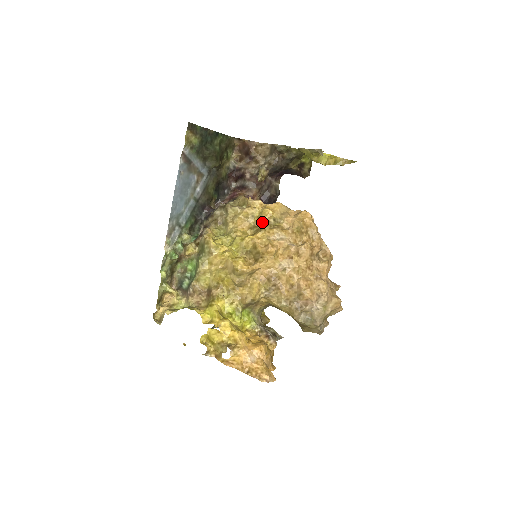
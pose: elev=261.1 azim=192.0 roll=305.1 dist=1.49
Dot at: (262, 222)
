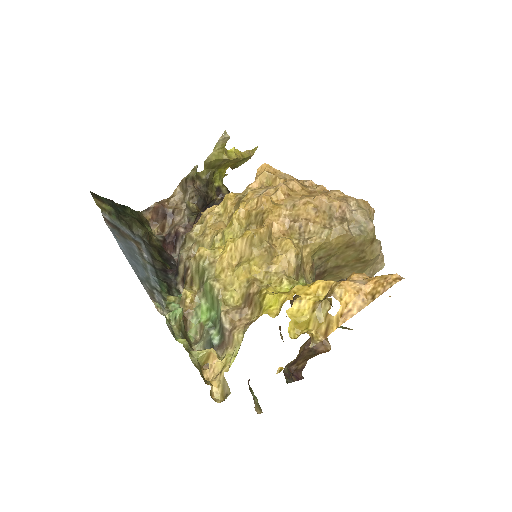
Dot at: (233, 206)
